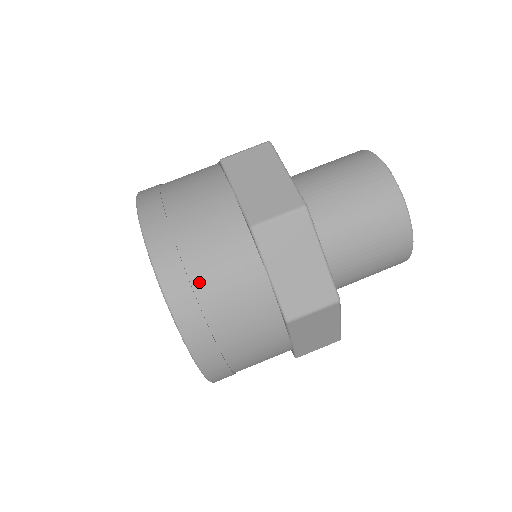
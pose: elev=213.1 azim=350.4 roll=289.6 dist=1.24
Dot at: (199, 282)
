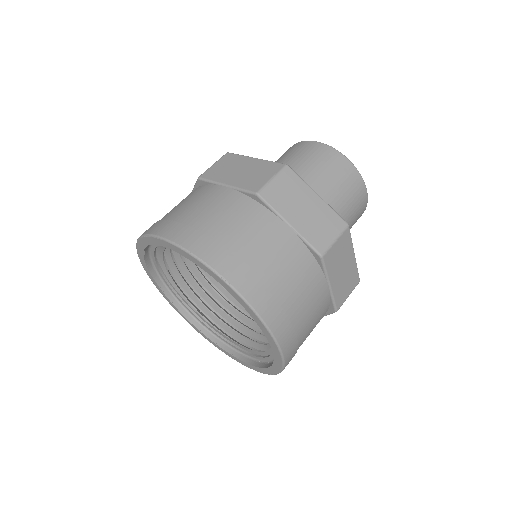
Dot at: occluded
